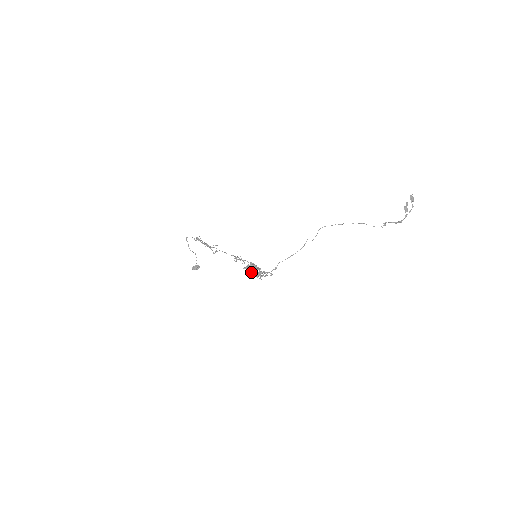
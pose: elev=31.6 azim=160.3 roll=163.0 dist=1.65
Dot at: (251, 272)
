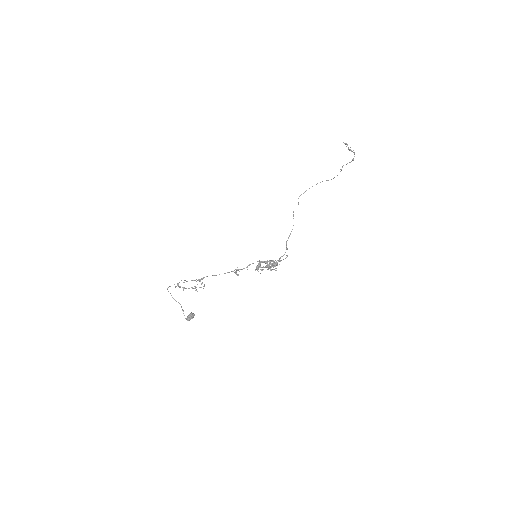
Dot at: (268, 266)
